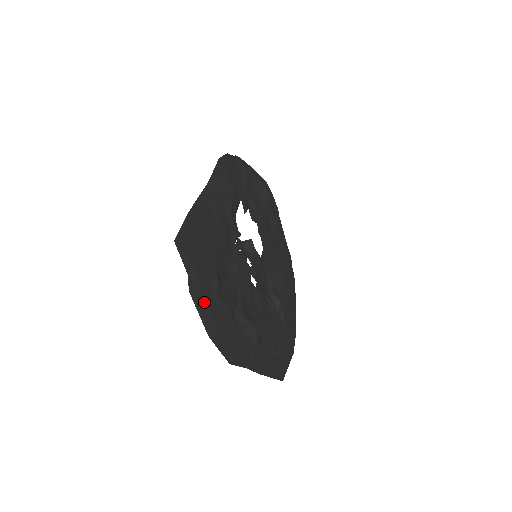
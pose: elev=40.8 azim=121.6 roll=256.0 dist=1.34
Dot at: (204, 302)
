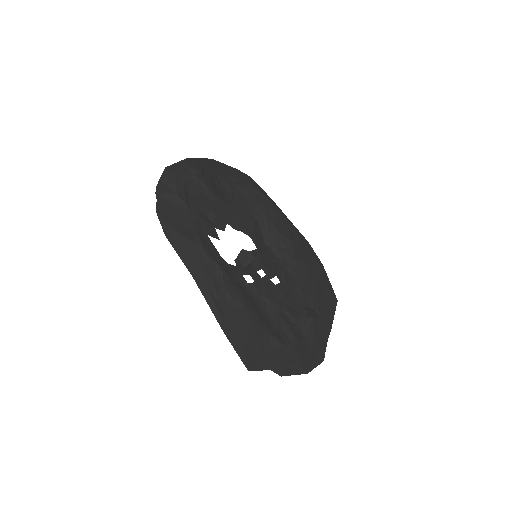
Dot at: (290, 366)
